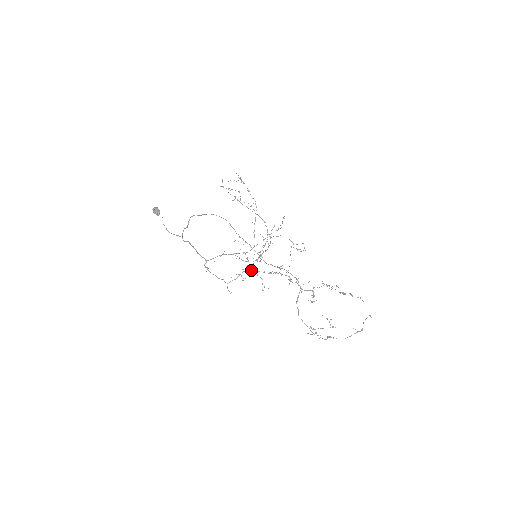
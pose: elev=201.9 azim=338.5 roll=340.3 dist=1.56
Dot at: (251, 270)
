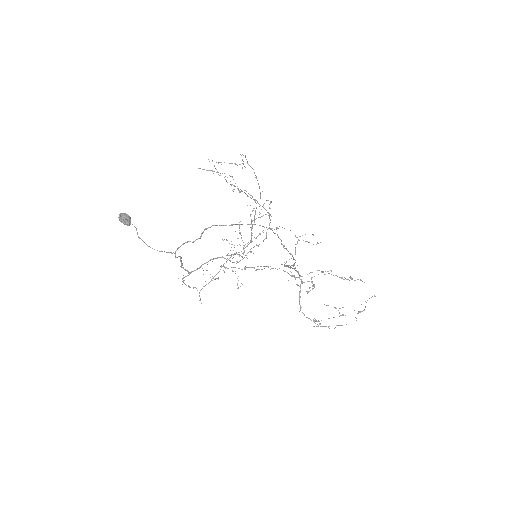
Dot at: (227, 268)
